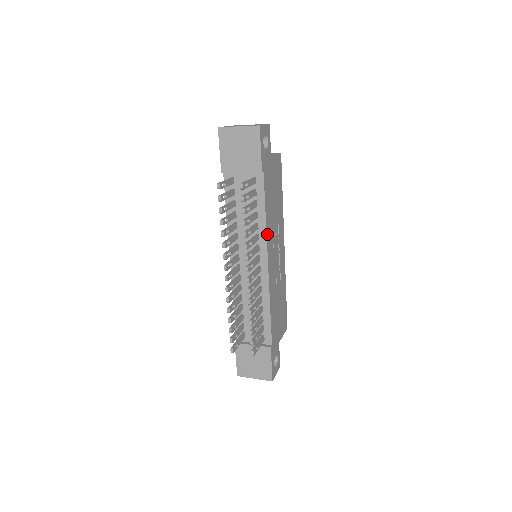
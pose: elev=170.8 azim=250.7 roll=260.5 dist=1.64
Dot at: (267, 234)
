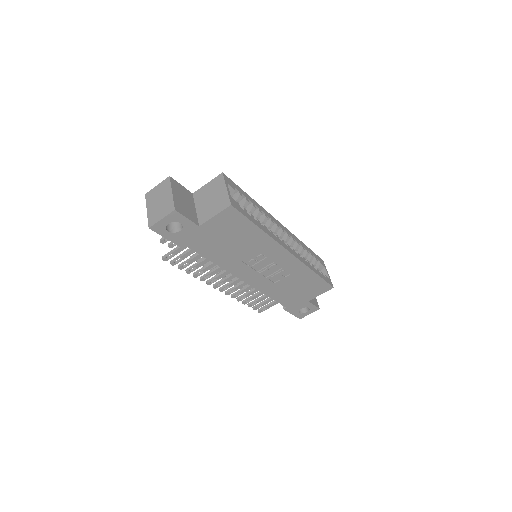
Dot at: (228, 269)
